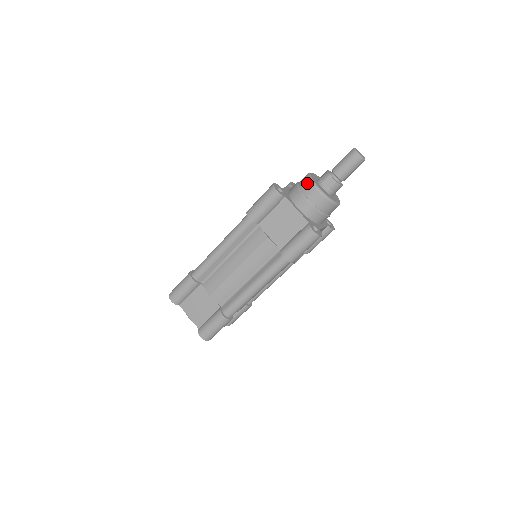
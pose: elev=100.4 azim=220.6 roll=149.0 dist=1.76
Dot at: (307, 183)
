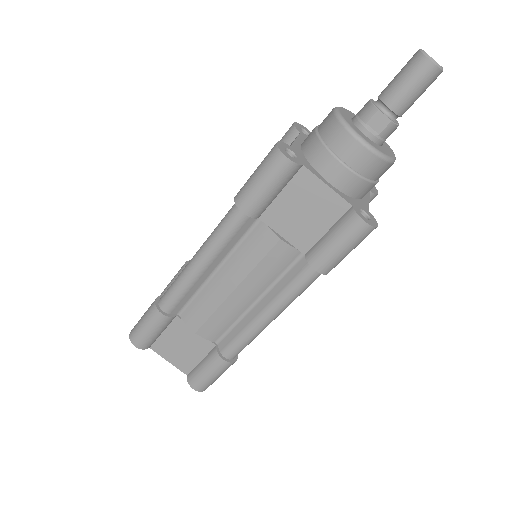
Dot at: (339, 133)
